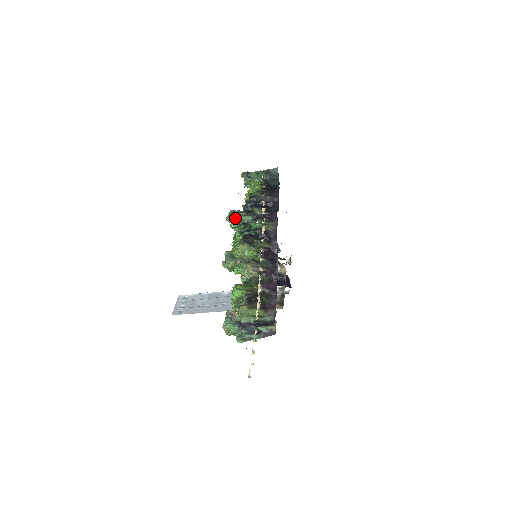
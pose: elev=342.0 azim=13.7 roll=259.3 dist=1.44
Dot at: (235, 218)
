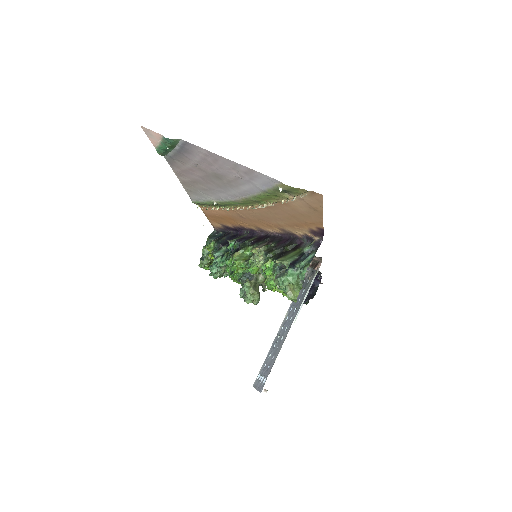
Dot at: (214, 259)
